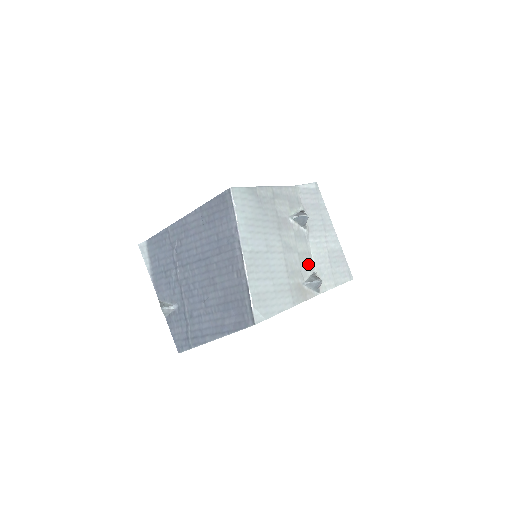
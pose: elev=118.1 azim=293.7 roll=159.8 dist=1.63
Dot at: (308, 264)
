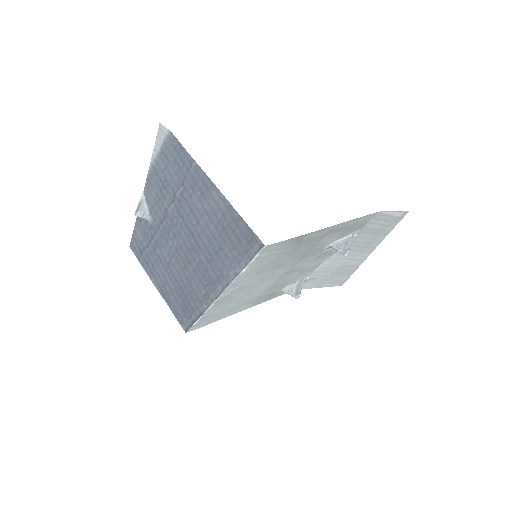
Dot at: (306, 274)
